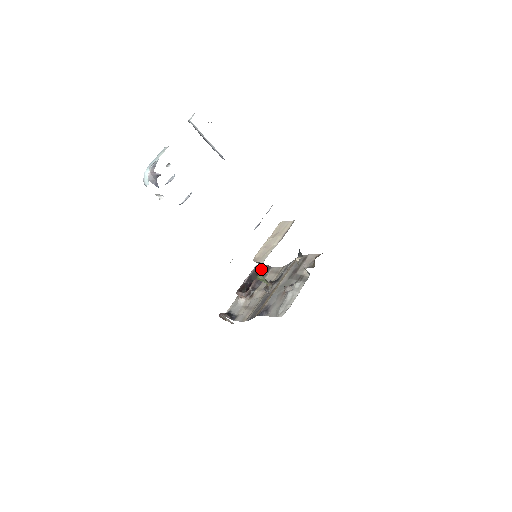
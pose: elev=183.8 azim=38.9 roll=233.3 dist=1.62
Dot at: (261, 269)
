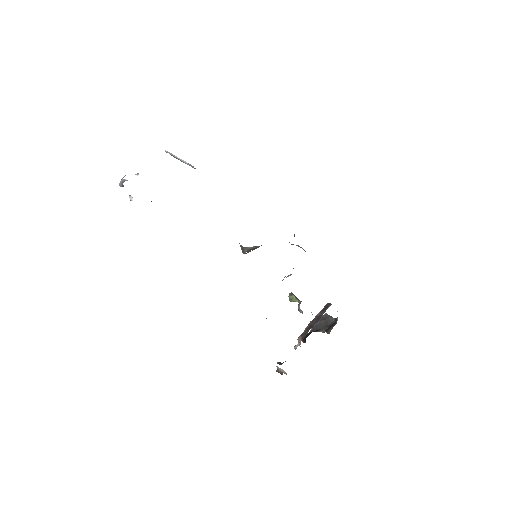
Dot at: (331, 317)
